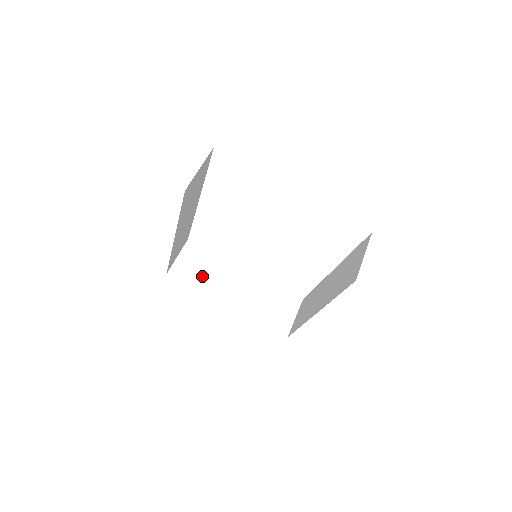
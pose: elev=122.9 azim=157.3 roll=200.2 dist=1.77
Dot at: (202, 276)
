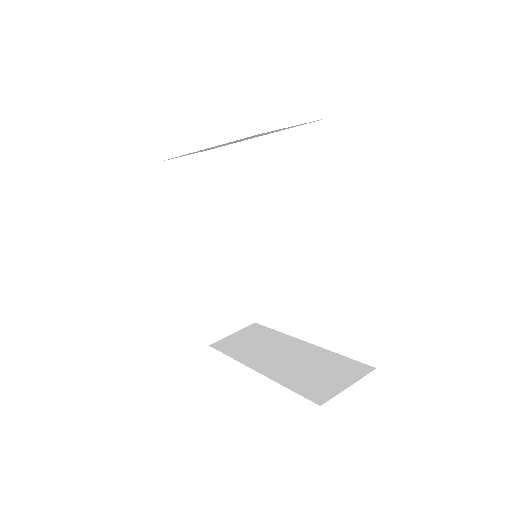
Dot at: (246, 346)
